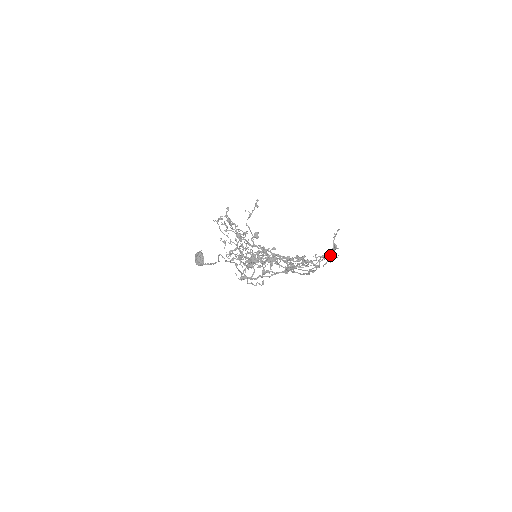
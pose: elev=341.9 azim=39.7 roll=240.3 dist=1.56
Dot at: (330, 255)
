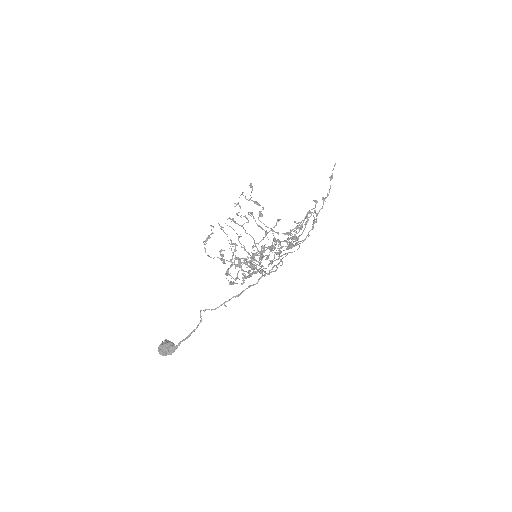
Dot at: (331, 177)
